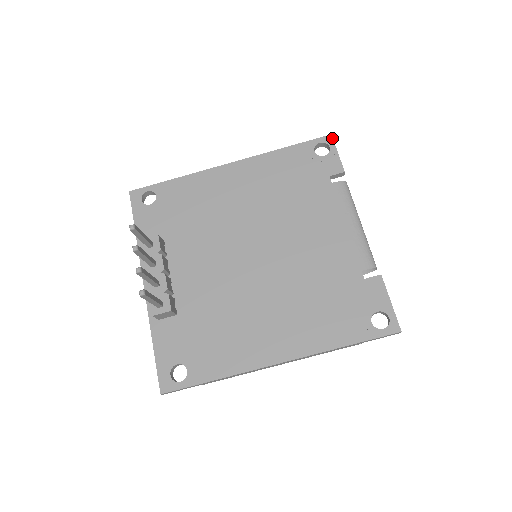
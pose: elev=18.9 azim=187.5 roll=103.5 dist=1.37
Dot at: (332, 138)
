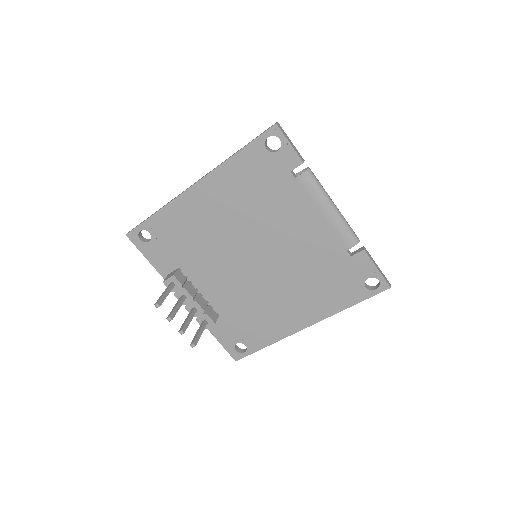
Dot at: (278, 128)
